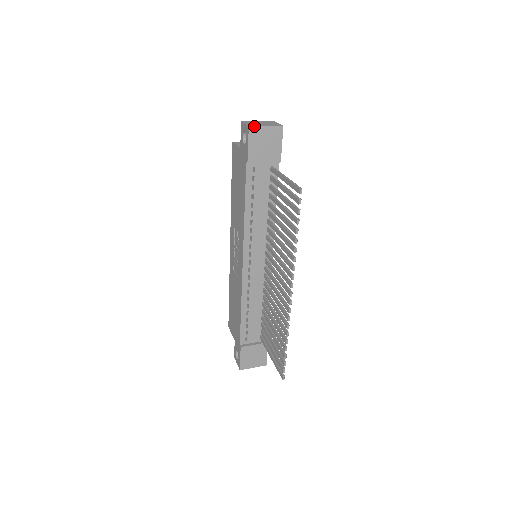
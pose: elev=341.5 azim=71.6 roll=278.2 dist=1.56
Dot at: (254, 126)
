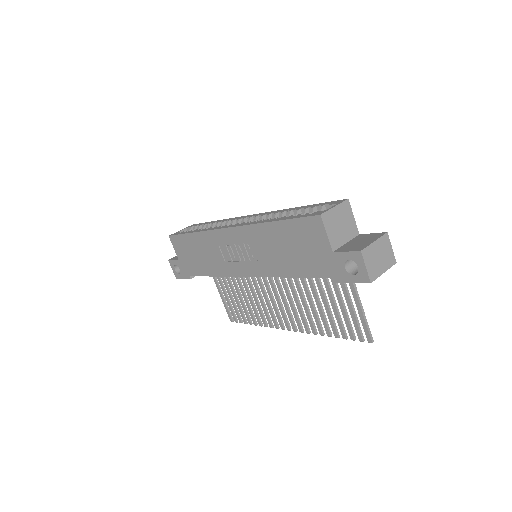
Dot at: occluded
